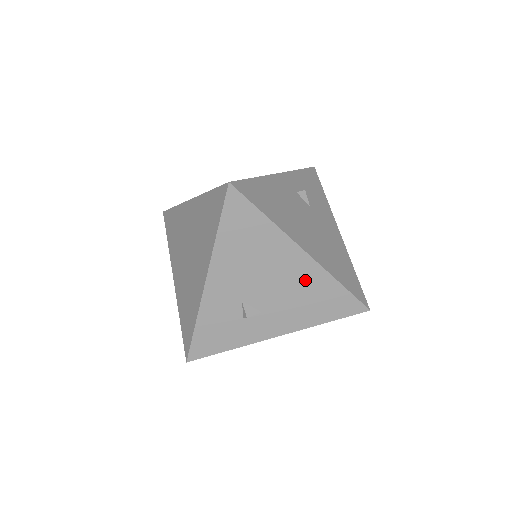
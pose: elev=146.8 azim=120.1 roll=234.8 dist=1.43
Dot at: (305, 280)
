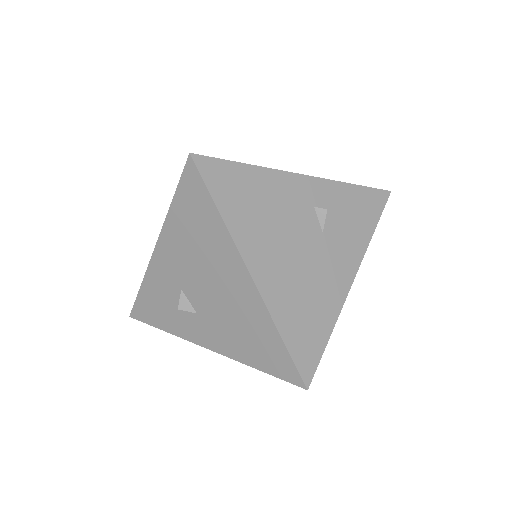
Dot at: (244, 307)
